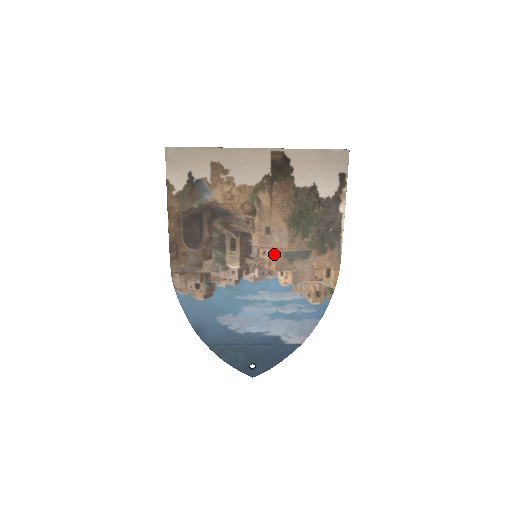
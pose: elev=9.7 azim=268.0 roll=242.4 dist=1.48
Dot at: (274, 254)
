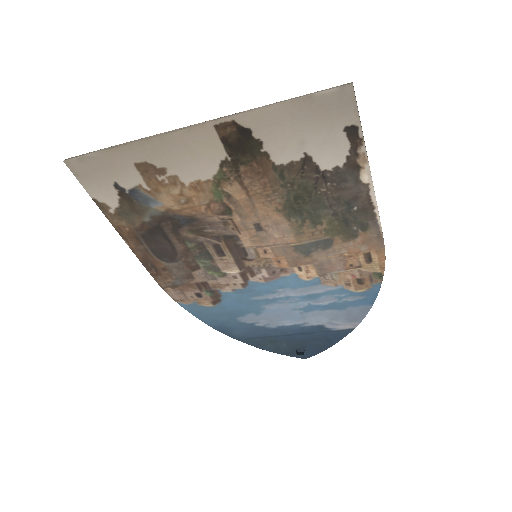
Dot at: (279, 251)
